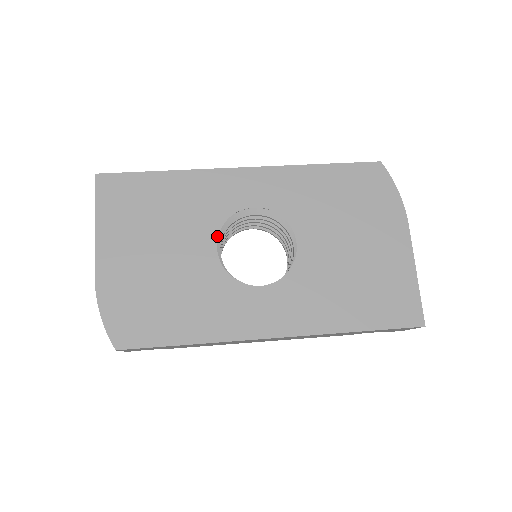
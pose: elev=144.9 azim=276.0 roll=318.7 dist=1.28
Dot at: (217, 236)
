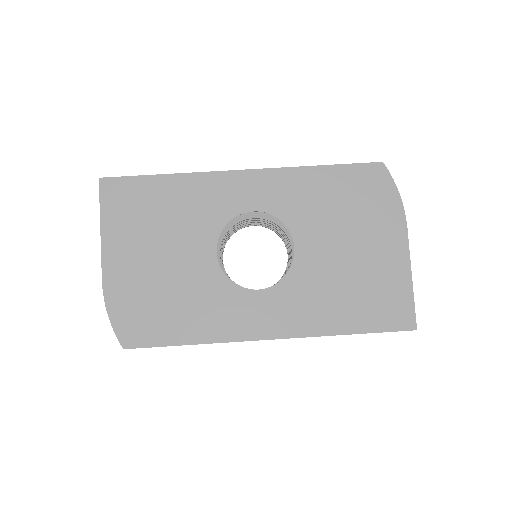
Dot at: (217, 240)
